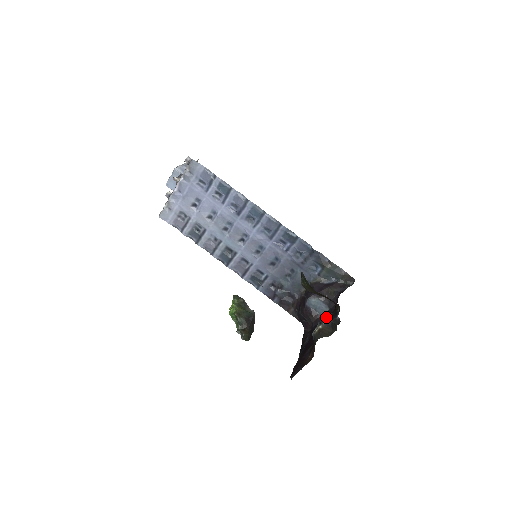
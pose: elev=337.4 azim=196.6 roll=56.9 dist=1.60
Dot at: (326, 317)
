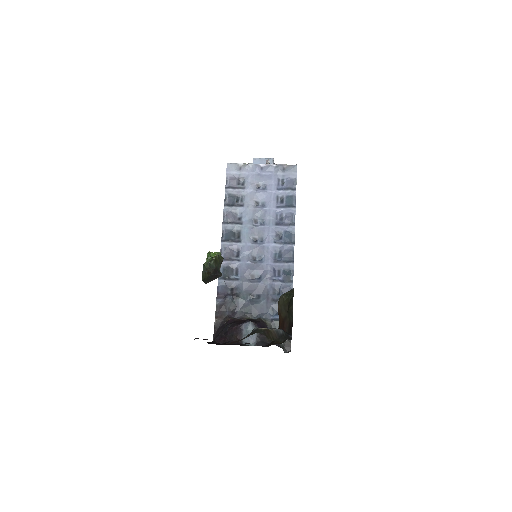
Dot at: occluded
